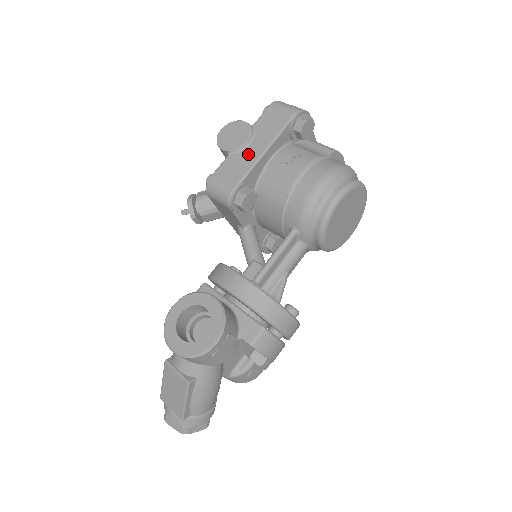
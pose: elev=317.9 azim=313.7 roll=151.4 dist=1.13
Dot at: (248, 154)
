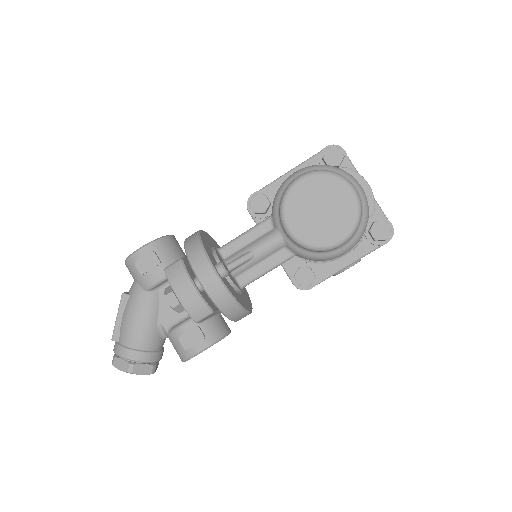
Dot at: occluded
